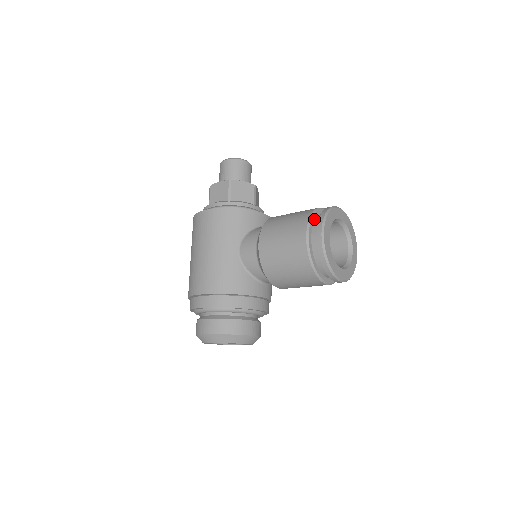
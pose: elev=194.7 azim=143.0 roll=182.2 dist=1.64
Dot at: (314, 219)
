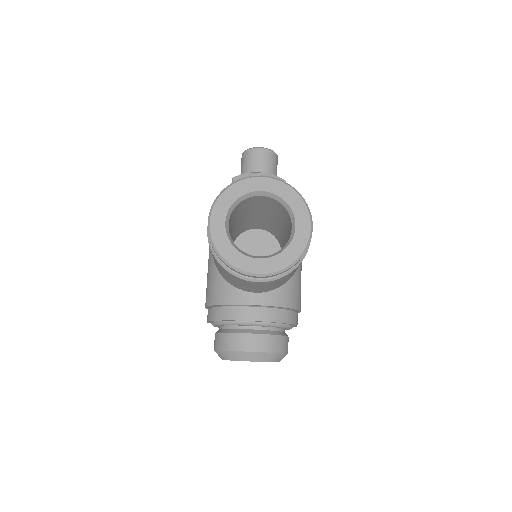
Dot at: occluded
